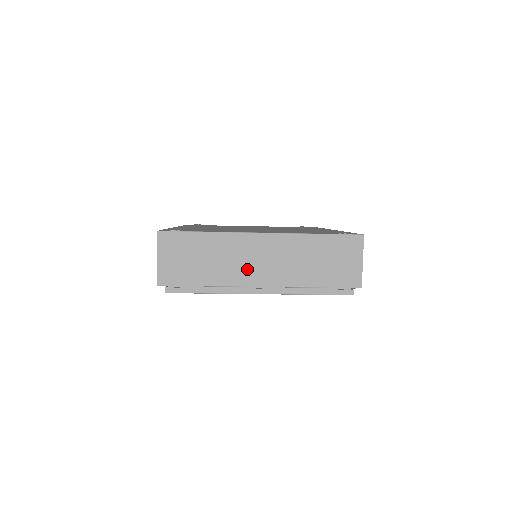
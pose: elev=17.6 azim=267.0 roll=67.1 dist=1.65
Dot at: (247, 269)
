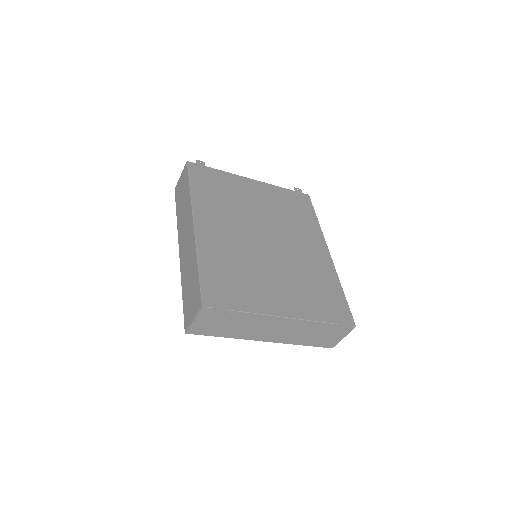
Dot at: (261, 333)
